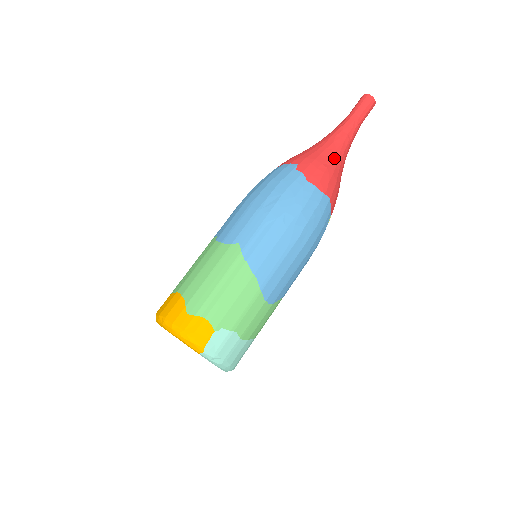
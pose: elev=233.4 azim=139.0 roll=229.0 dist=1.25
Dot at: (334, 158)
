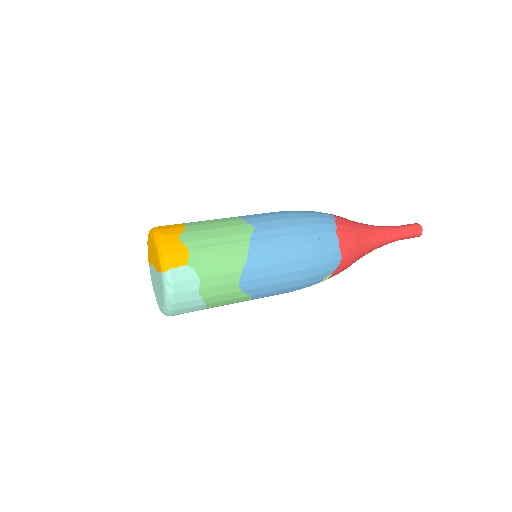
Dot at: (365, 239)
